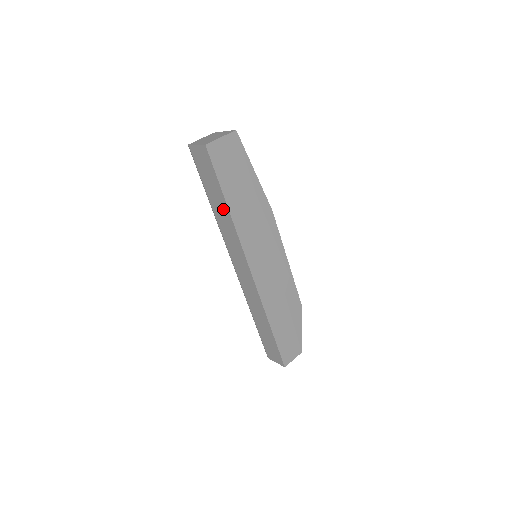
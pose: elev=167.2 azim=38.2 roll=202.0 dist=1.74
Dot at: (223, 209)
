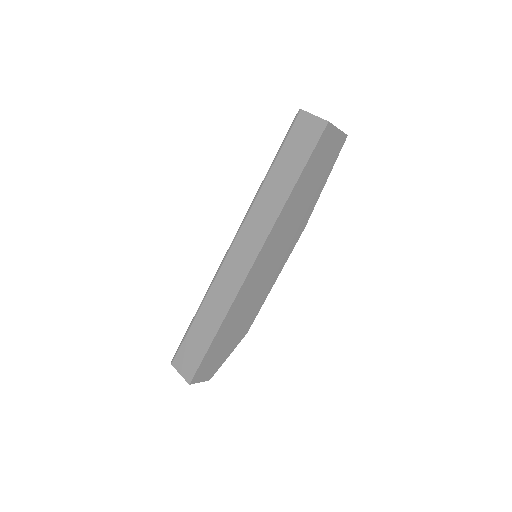
Dot at: (282, 189)
